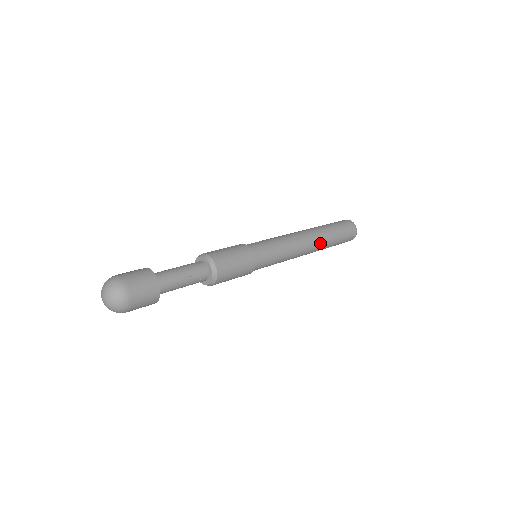
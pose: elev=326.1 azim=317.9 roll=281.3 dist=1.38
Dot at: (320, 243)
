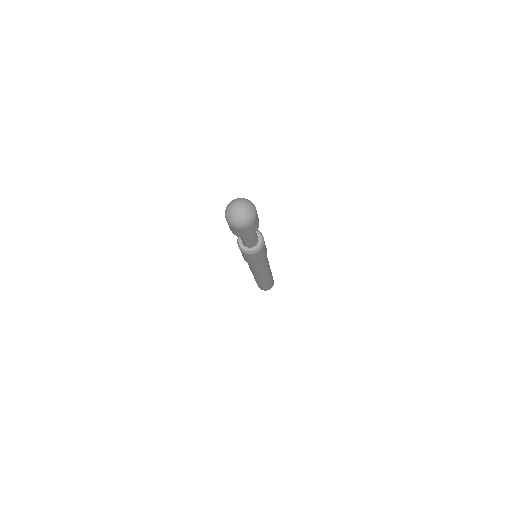
Dot at: occluded
